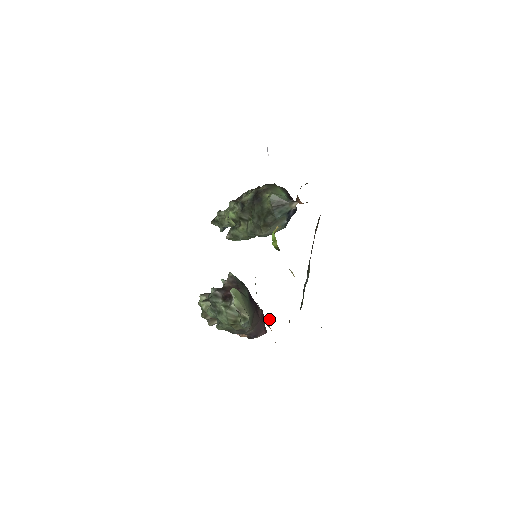
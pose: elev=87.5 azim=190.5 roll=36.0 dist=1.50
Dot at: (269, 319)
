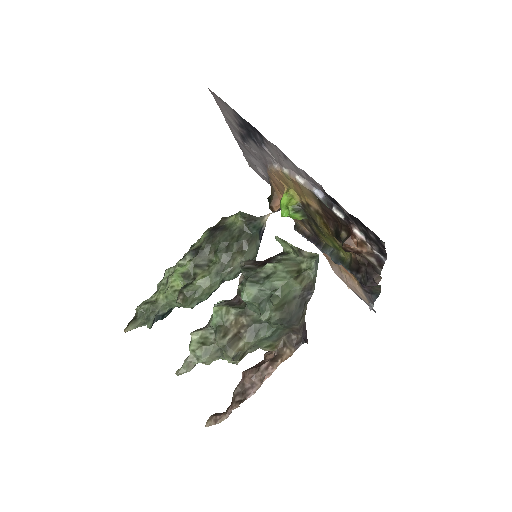
Dot at: (343, 242)
